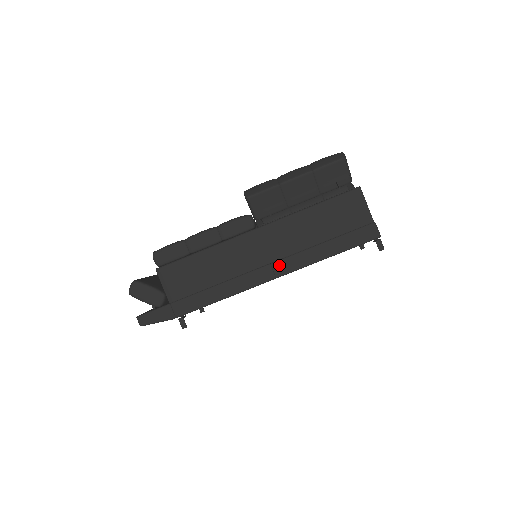
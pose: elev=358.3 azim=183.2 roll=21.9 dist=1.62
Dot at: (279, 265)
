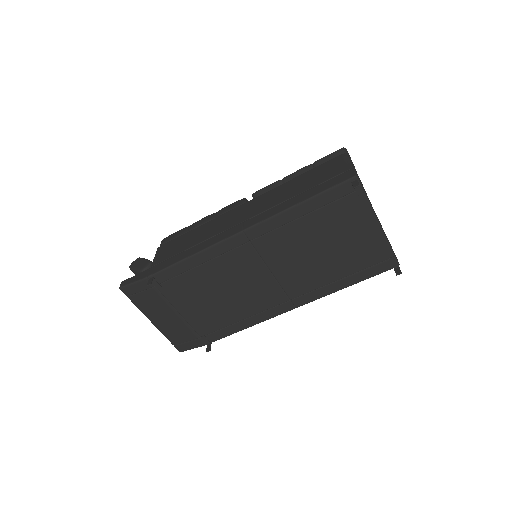
Dot at: (250, 221)
